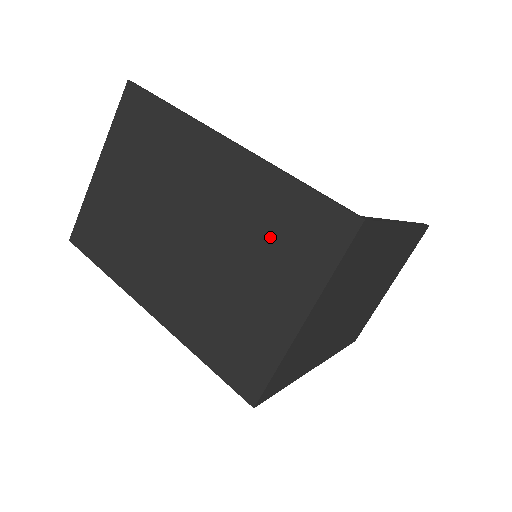
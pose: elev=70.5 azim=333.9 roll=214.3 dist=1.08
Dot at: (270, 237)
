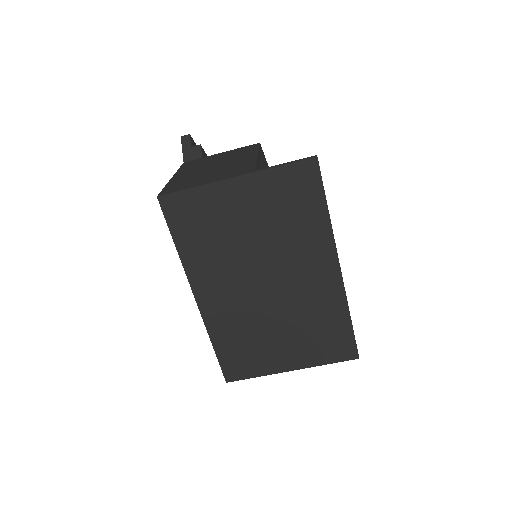
Dot at: (312, 329)
